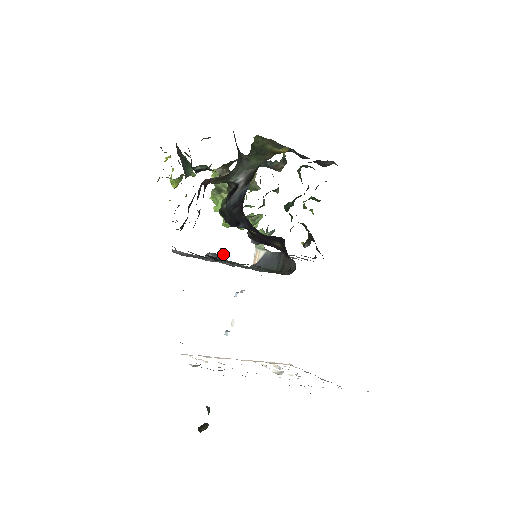
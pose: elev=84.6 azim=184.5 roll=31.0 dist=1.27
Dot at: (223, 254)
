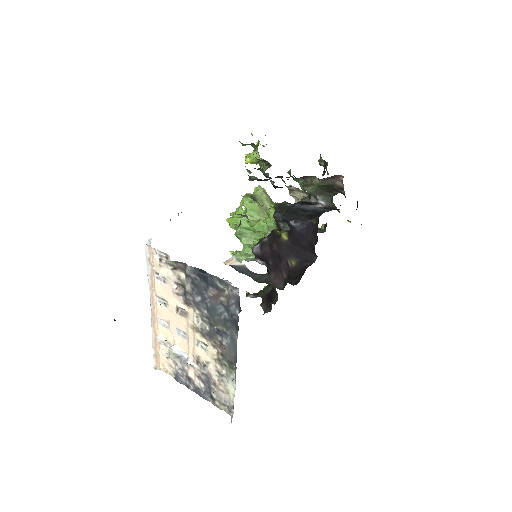
Dot at: occluded
